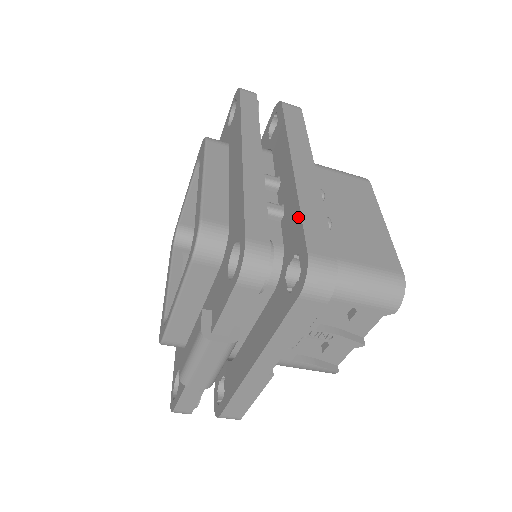
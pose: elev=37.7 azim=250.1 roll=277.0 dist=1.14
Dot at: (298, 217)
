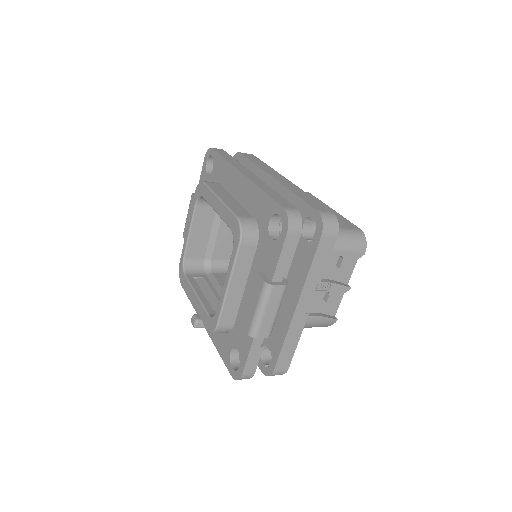
Dot at: (297, 199)
